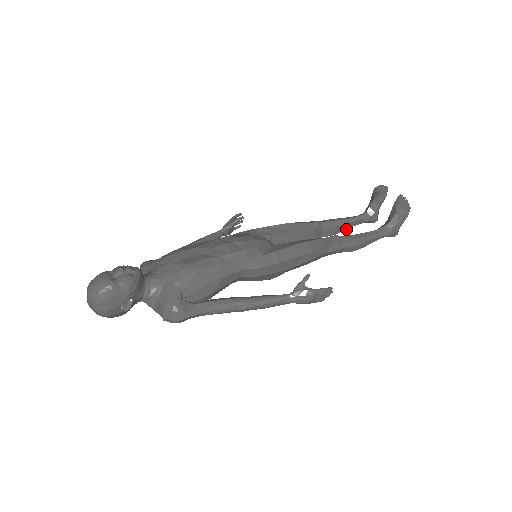
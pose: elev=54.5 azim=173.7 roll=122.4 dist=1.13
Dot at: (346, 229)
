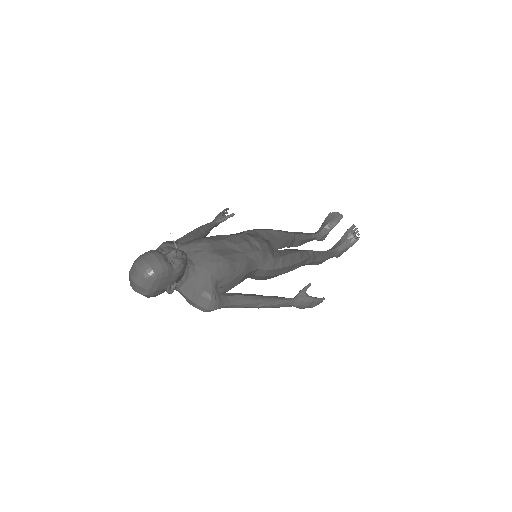
Dot at: occluded
